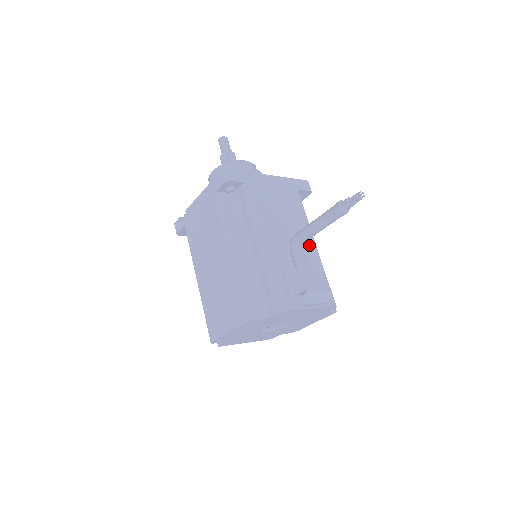
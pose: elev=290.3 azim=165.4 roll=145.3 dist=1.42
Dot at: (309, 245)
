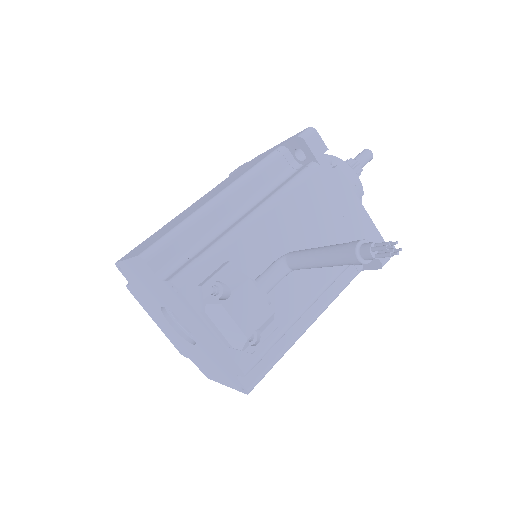
Dot at: (304, 290)
